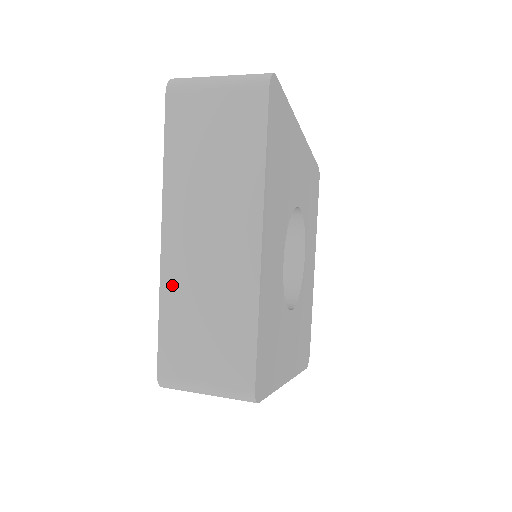
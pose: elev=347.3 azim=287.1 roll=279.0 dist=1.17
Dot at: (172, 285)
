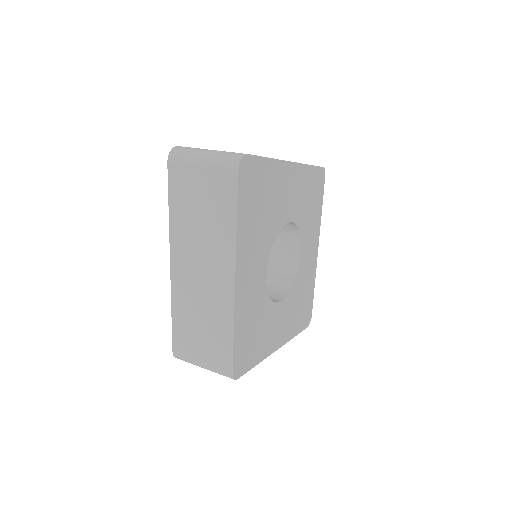
Dot at: (179, 298)
